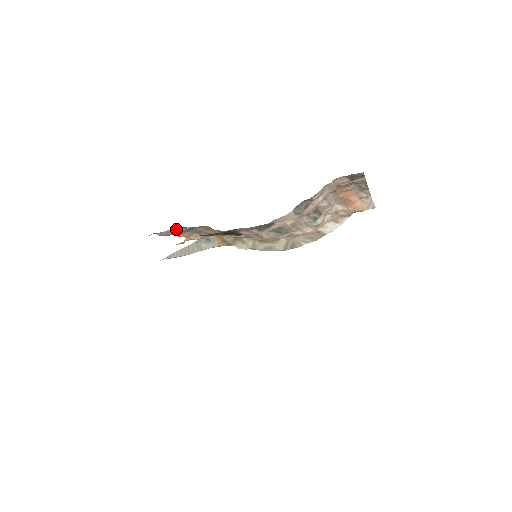
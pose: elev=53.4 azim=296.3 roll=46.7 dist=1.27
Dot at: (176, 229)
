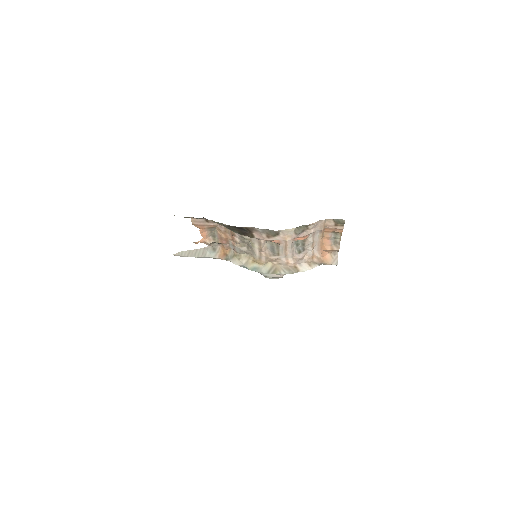
Dot at: (207, 221)
